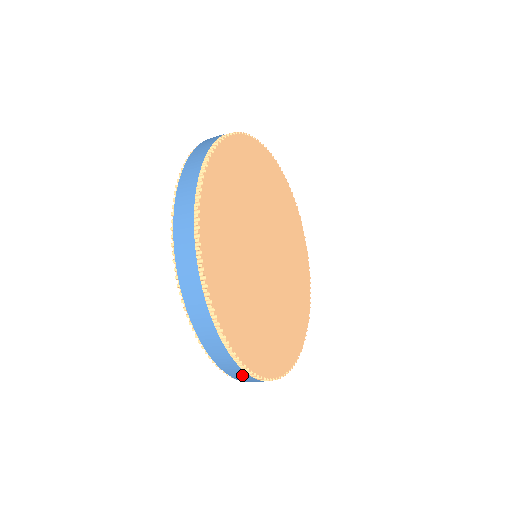
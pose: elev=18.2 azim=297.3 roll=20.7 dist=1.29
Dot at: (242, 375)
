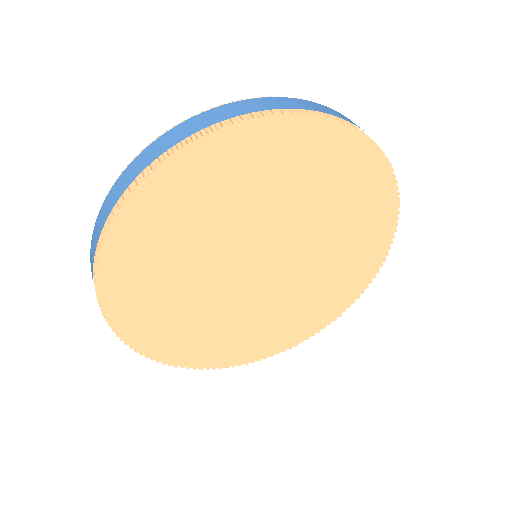
Dot at: occluded
